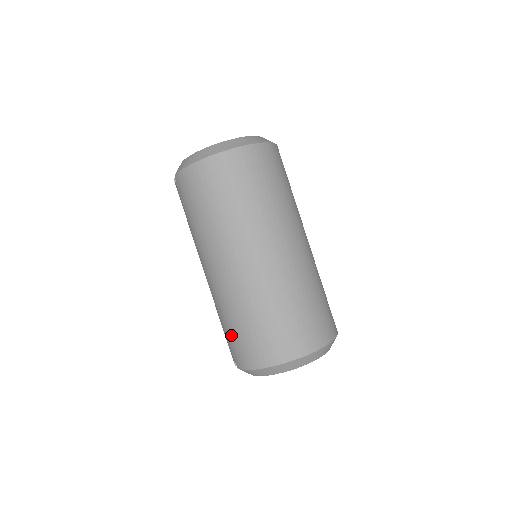
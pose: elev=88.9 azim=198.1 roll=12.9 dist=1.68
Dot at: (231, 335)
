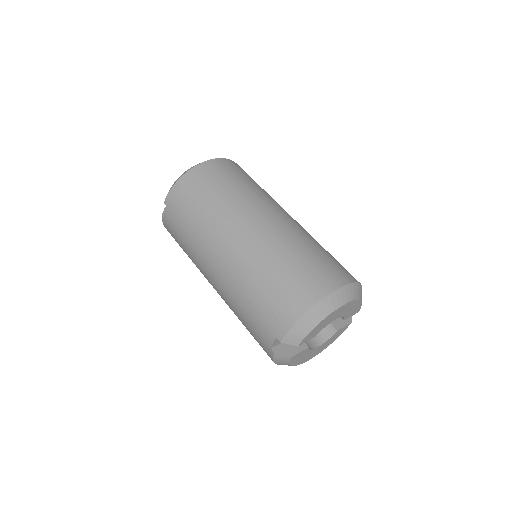
Dot at: (261, 304)
